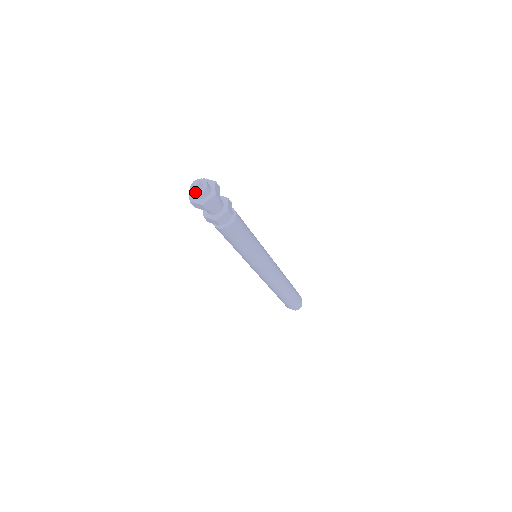
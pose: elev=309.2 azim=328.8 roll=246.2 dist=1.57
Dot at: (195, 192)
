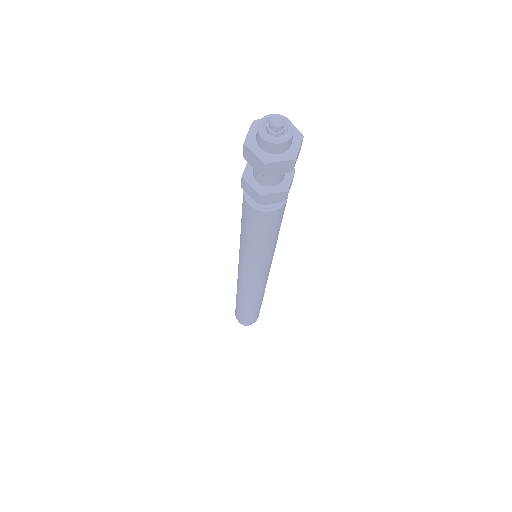
Dot at: (267, 135)
